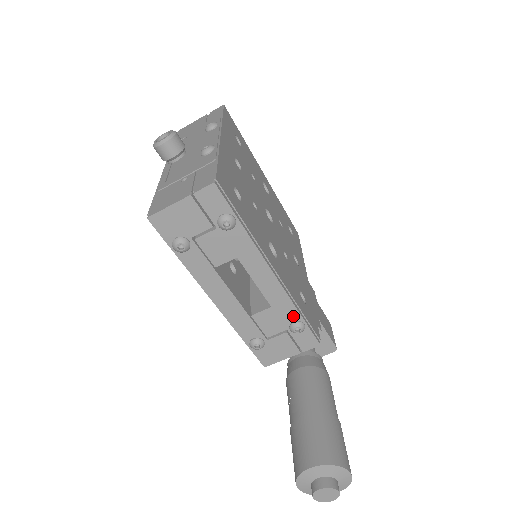
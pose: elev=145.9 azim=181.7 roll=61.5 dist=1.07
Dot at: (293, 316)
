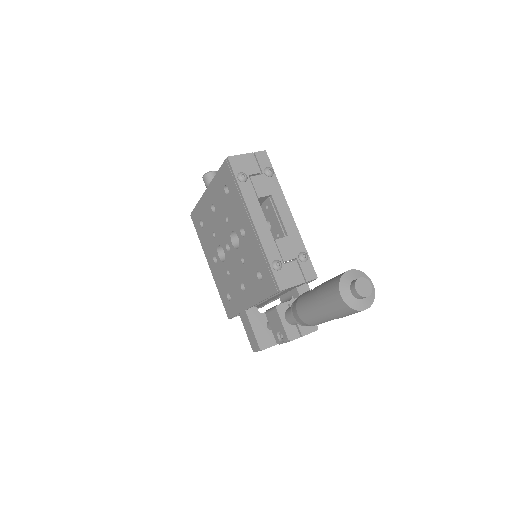
Dot at: (301, 247)
